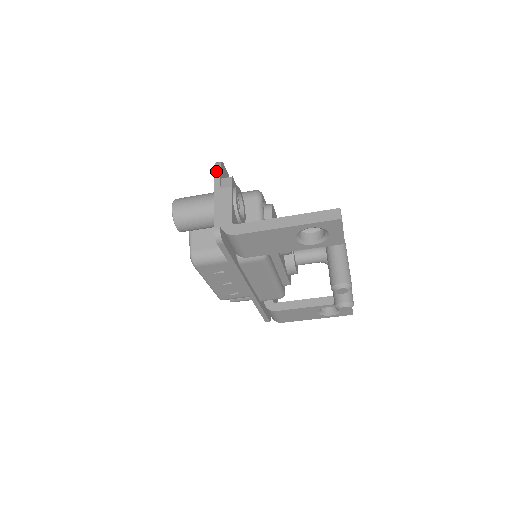
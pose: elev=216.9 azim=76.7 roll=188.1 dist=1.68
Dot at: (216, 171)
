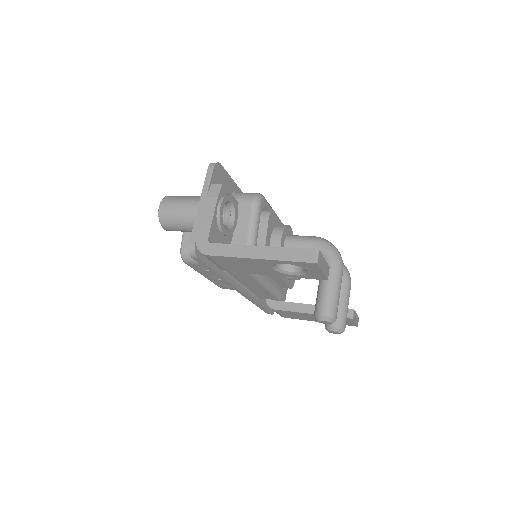
Dot at: (208, 174)
